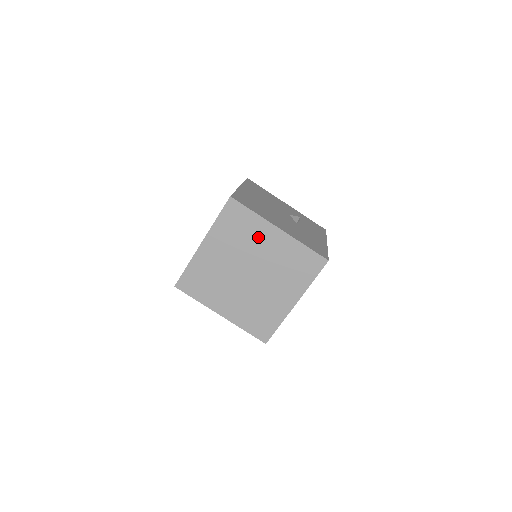
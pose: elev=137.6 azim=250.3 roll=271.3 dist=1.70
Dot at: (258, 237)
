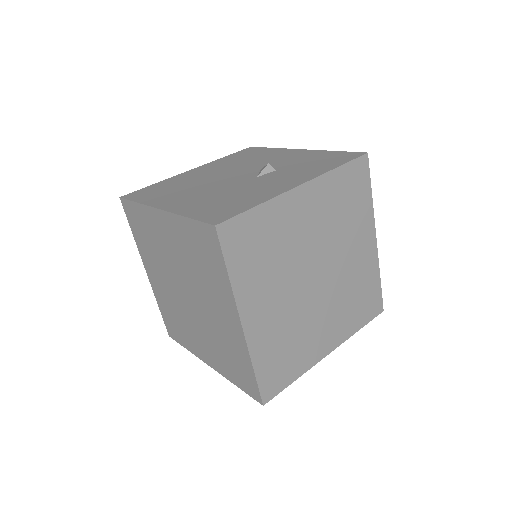
Dot at: (159, 235)
